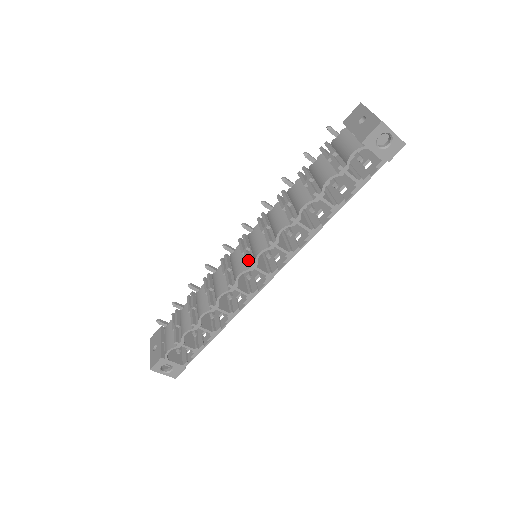
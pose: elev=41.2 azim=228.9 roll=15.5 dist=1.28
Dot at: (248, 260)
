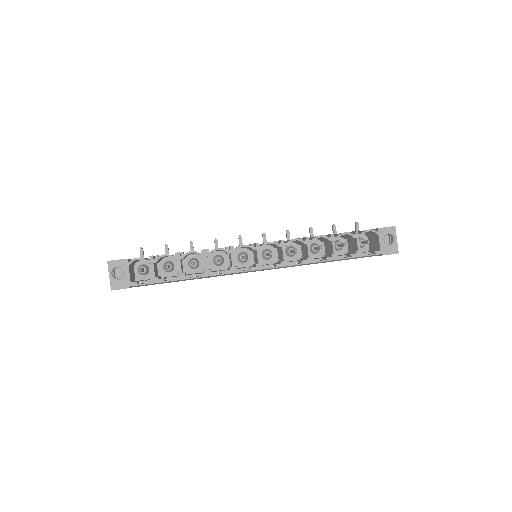
Dot at: occluded
